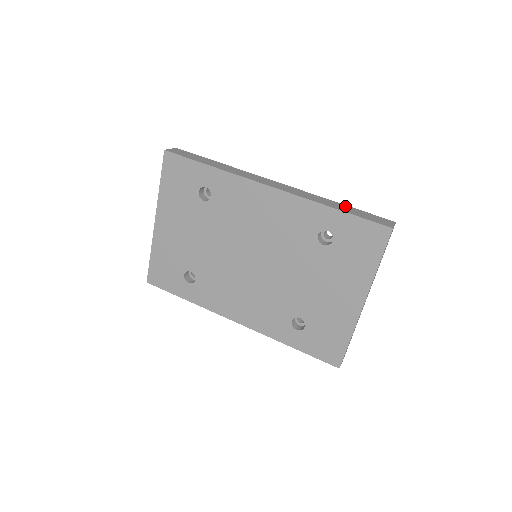
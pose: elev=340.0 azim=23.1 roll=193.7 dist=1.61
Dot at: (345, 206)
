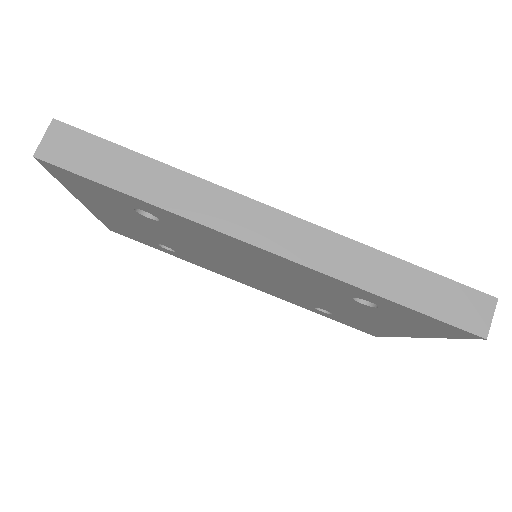
Dot at: (407, 271)
